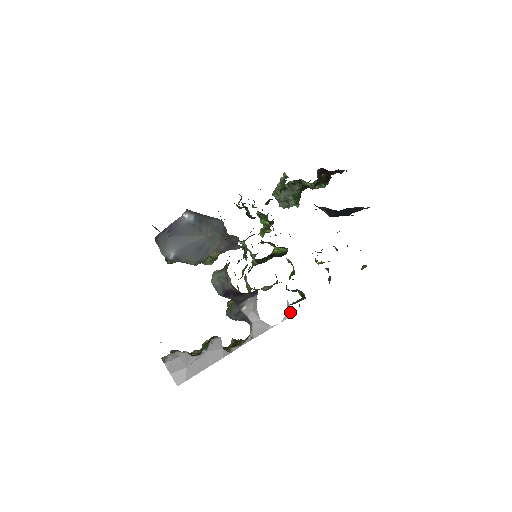
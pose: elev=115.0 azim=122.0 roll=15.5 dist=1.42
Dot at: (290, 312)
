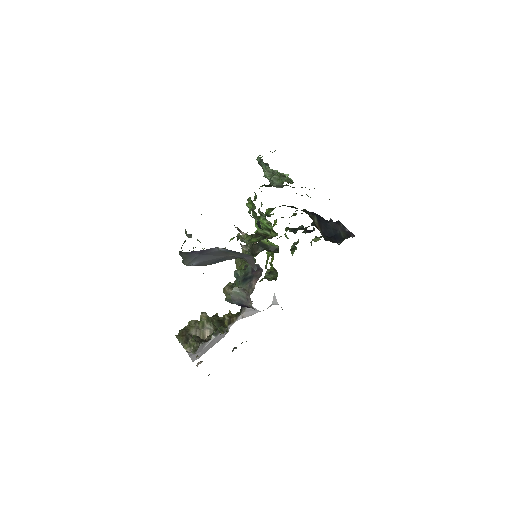
Dot at: (275, 303)
